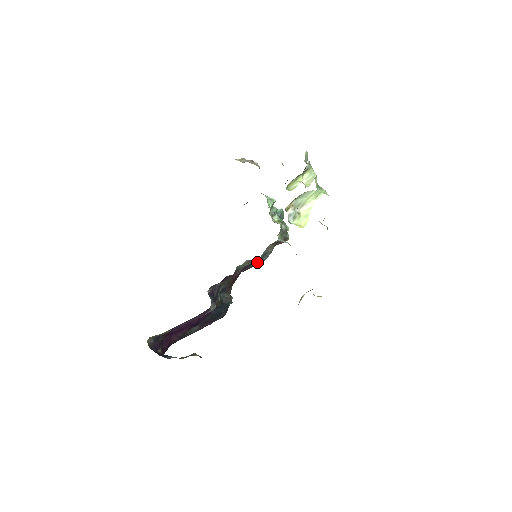
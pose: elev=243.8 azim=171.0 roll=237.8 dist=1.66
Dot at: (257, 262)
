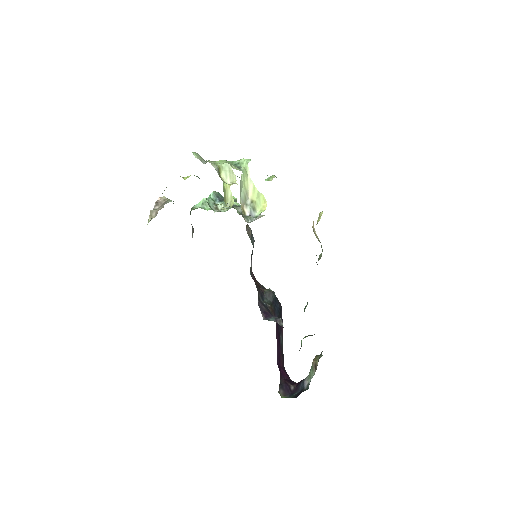
Dot at: occluded
